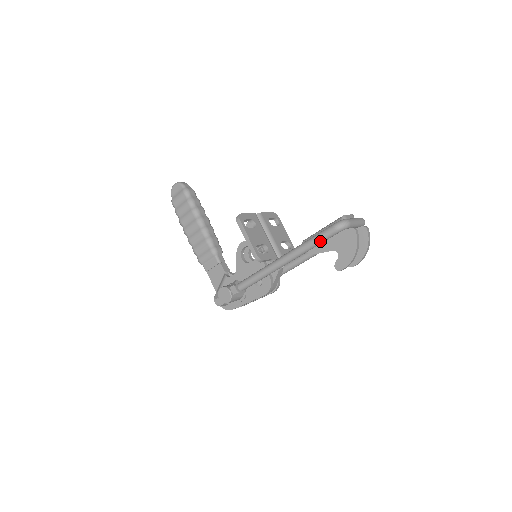
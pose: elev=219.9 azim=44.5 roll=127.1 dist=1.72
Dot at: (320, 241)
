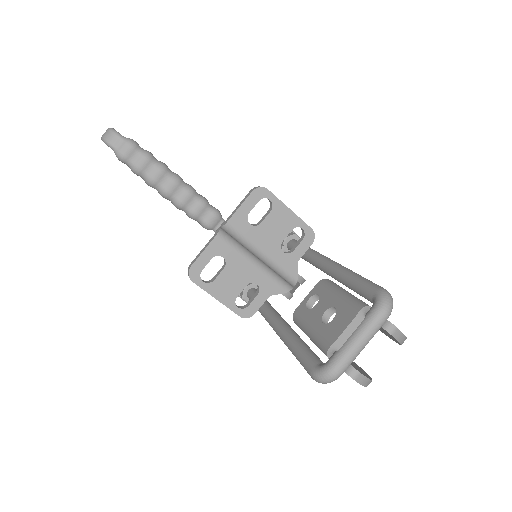
Dot at: occluded
